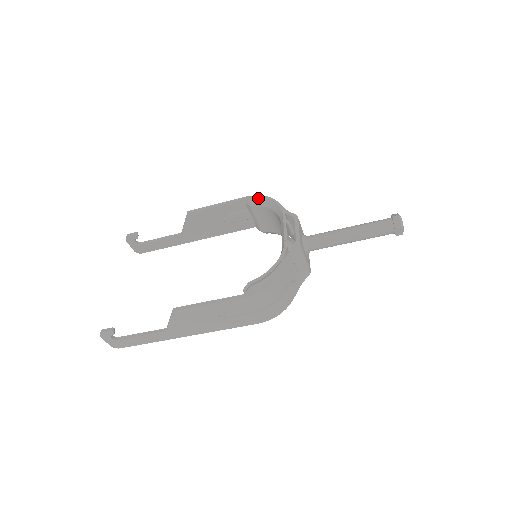
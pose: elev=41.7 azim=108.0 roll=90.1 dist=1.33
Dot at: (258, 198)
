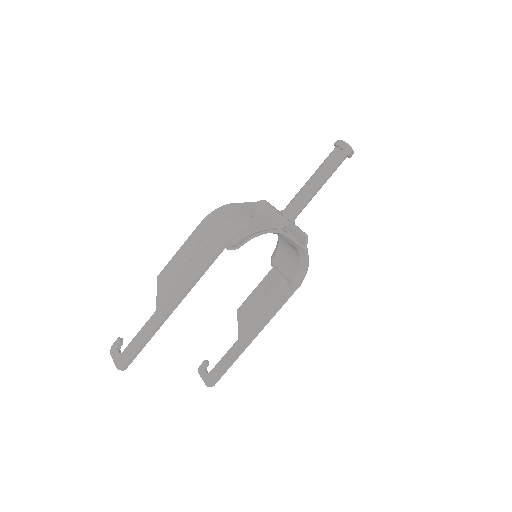
Dot at: (275, 250)
